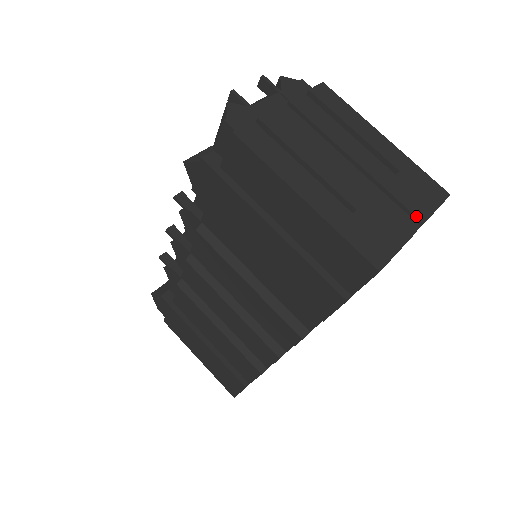
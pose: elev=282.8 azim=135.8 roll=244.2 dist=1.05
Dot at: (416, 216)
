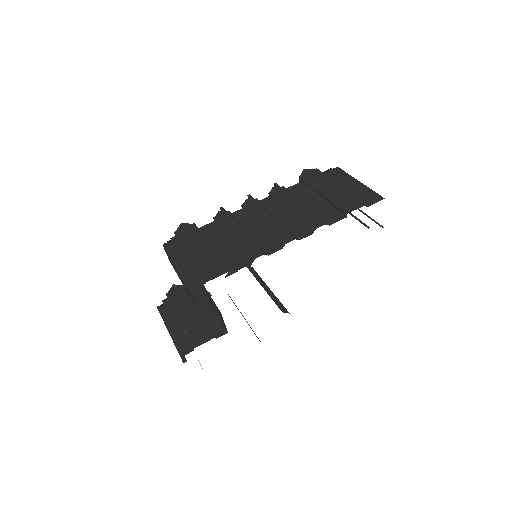
Dot at: (382, 226)
